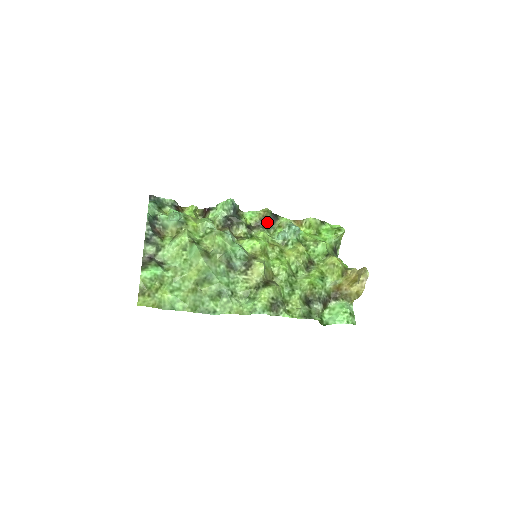
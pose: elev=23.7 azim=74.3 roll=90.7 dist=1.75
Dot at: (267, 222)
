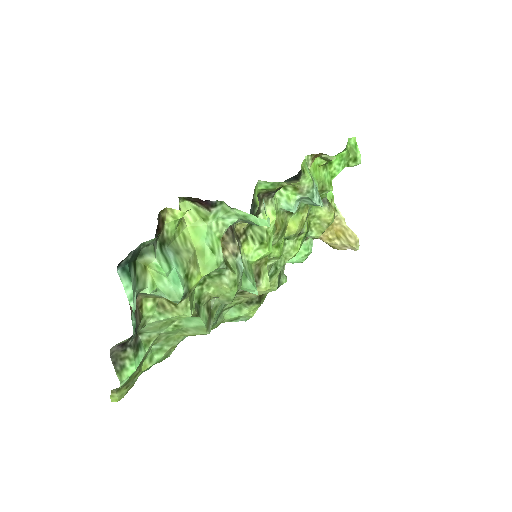
Dot at: occluded
